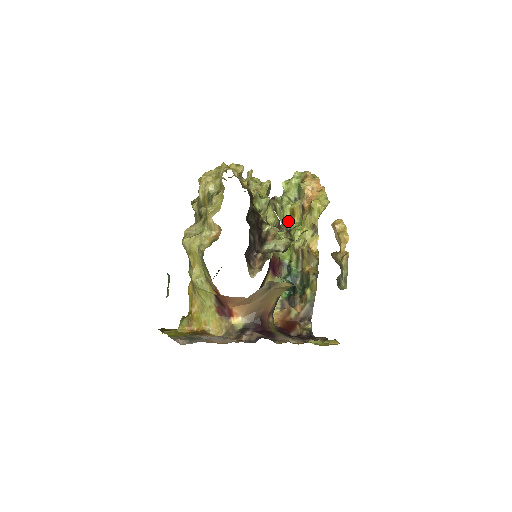
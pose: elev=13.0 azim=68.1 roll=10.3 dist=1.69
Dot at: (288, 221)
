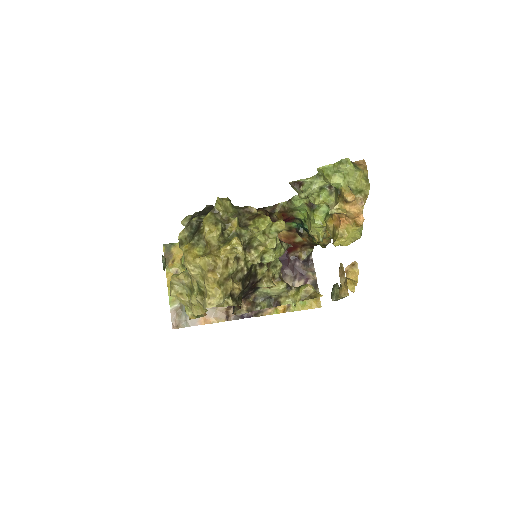
Dot at: occluded
